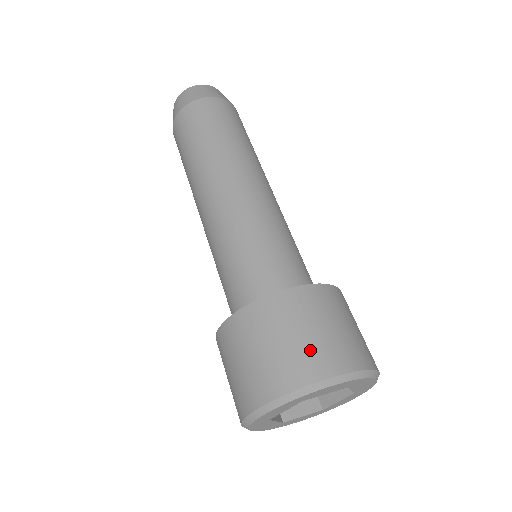
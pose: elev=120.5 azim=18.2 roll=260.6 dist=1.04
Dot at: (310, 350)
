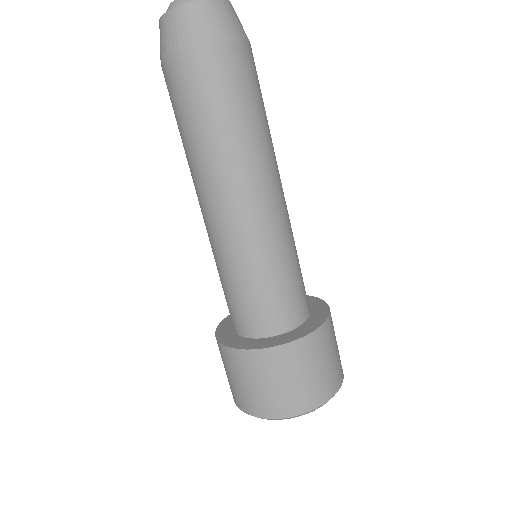
Dot at: (336, 367)
